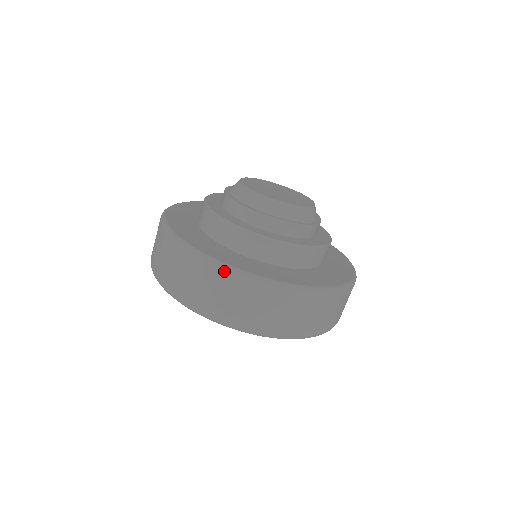
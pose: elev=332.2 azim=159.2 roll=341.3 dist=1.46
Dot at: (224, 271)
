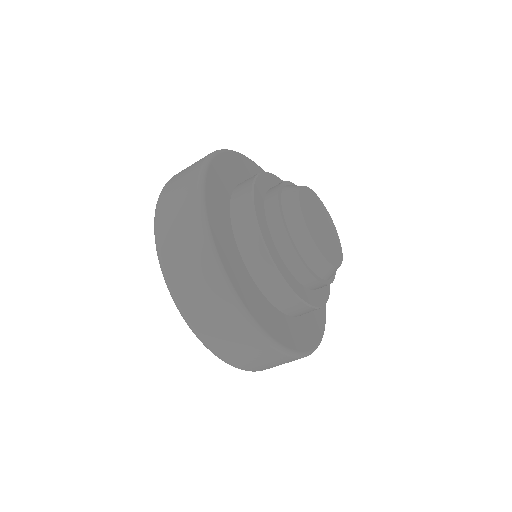
Dot at: (199, 219)
